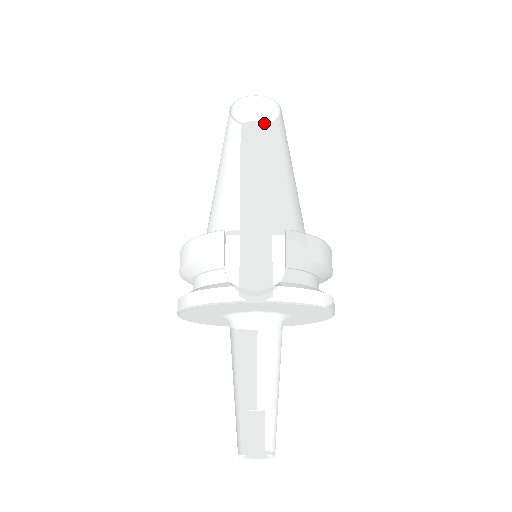
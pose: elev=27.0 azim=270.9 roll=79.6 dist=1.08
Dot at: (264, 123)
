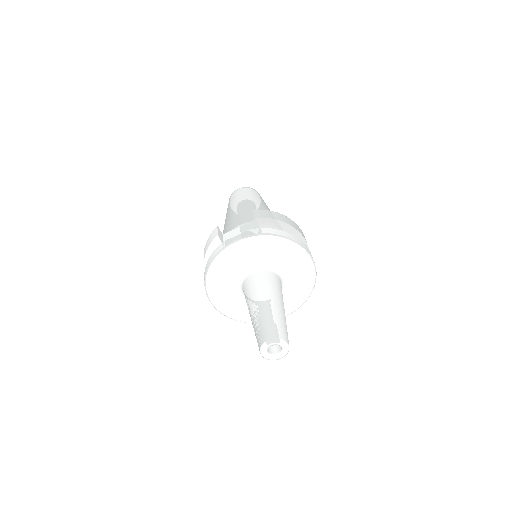
Dot at: (244, 194)
